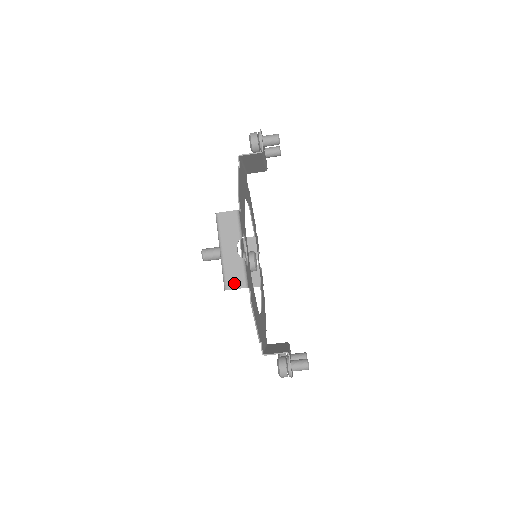
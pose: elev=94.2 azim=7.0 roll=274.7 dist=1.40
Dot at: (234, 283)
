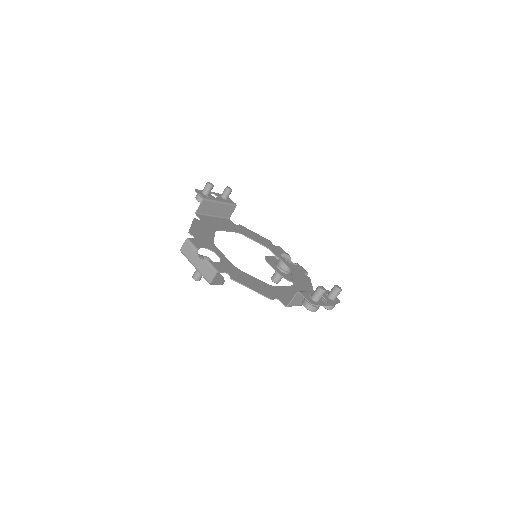
Dot at: (210, 277)
